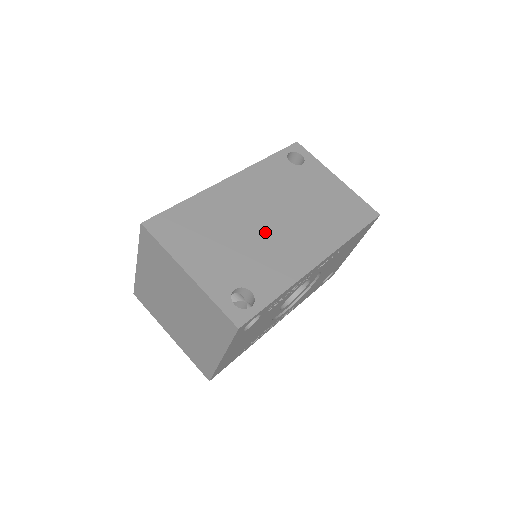
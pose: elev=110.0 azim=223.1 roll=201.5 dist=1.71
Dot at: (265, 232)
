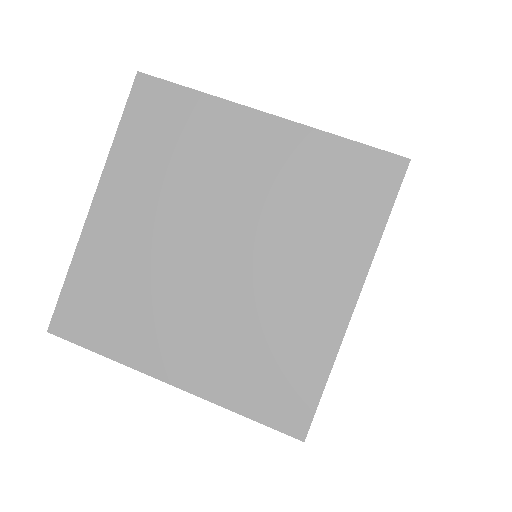
Dot at: occluded
